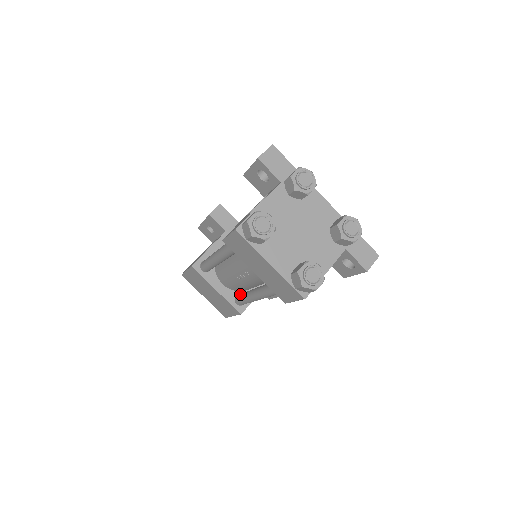
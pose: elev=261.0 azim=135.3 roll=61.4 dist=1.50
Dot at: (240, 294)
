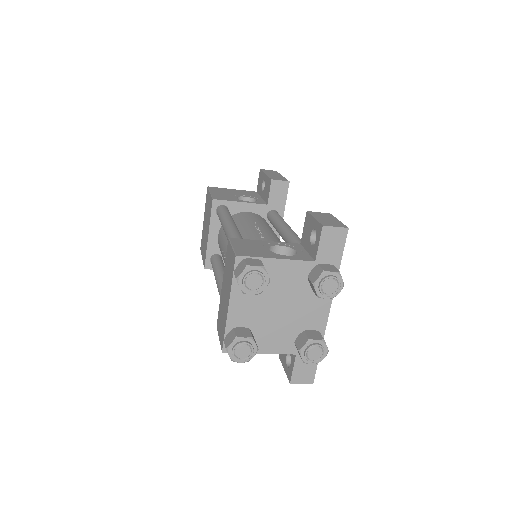
Dot at: (219, 259)
